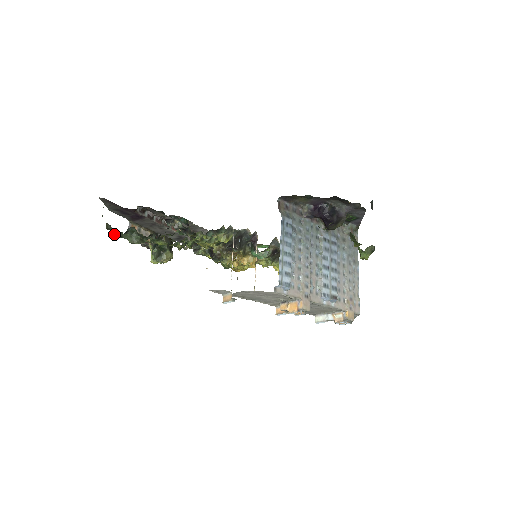
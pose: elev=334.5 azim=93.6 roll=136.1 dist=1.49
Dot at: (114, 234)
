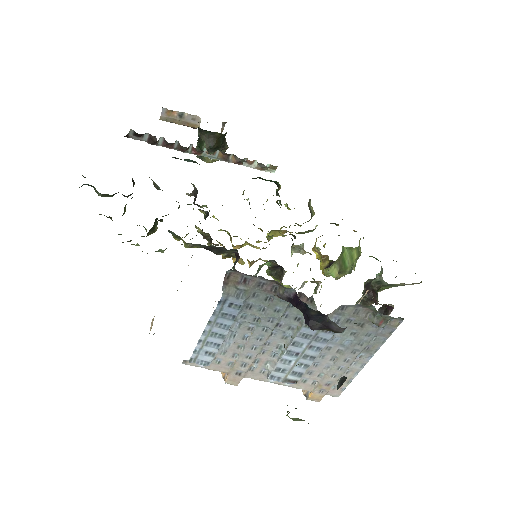
Dot at: occluded
